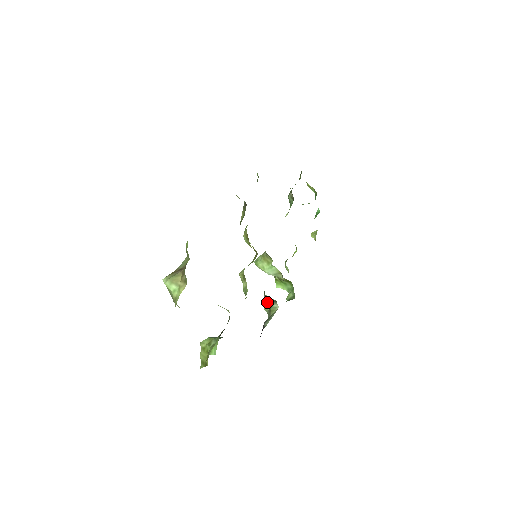
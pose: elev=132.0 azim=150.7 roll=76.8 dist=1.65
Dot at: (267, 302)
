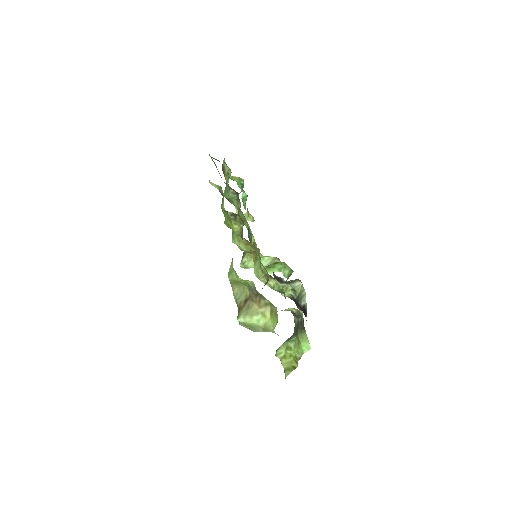
Dot at: (285, 287)
